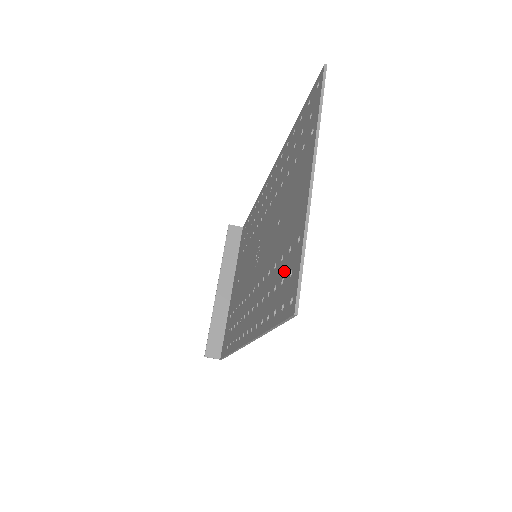
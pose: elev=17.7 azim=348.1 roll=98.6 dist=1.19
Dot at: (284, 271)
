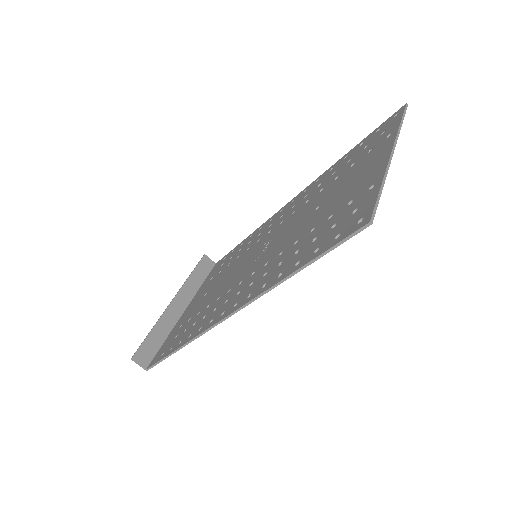
Dot at: (338, 218)
